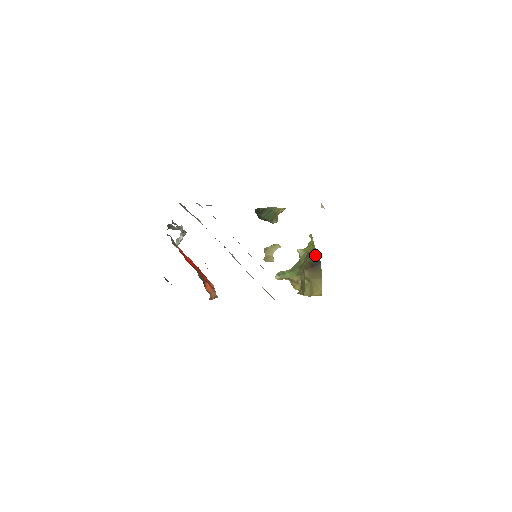
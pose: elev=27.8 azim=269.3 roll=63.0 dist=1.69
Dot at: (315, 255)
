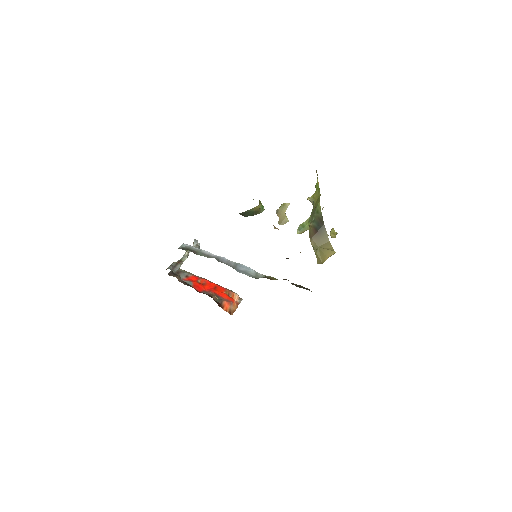
Dot at: (318, 213)
